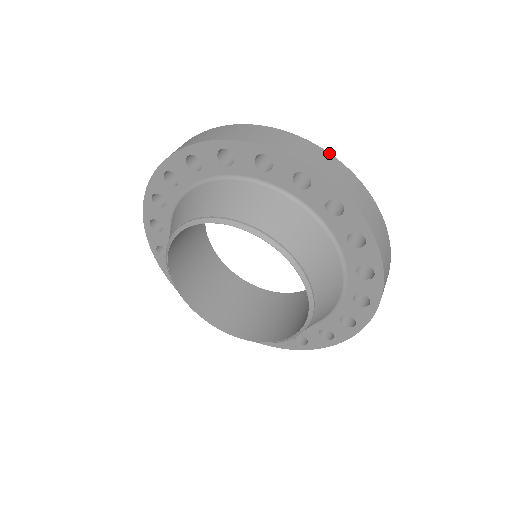
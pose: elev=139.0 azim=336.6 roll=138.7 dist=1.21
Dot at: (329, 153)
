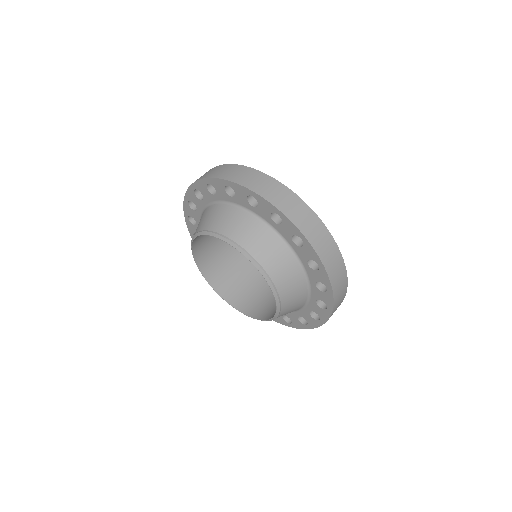
Dot at: occluded
